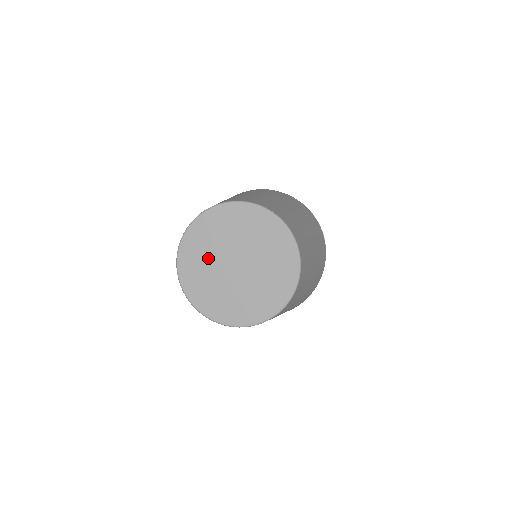
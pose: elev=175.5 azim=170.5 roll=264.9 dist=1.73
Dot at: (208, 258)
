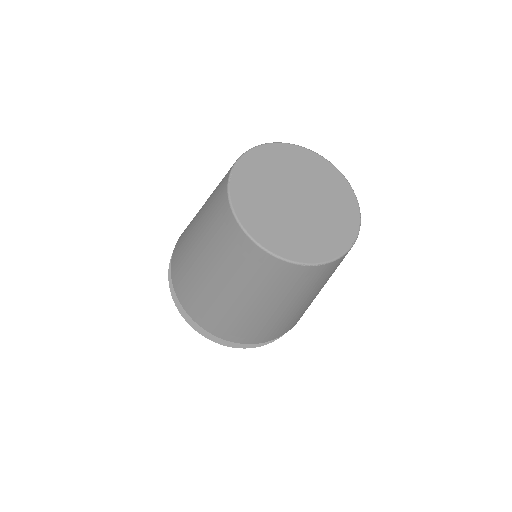
Dot at: (268, 206)
